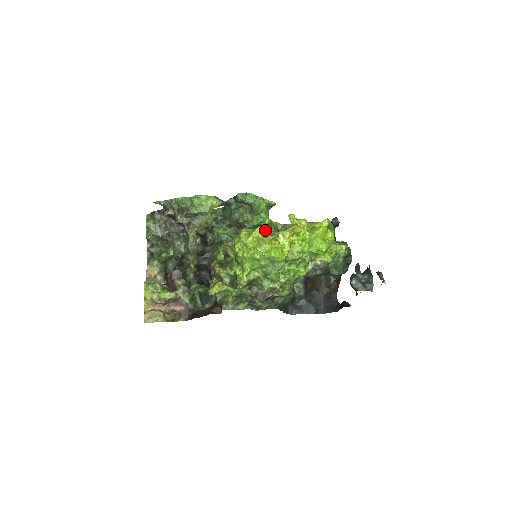
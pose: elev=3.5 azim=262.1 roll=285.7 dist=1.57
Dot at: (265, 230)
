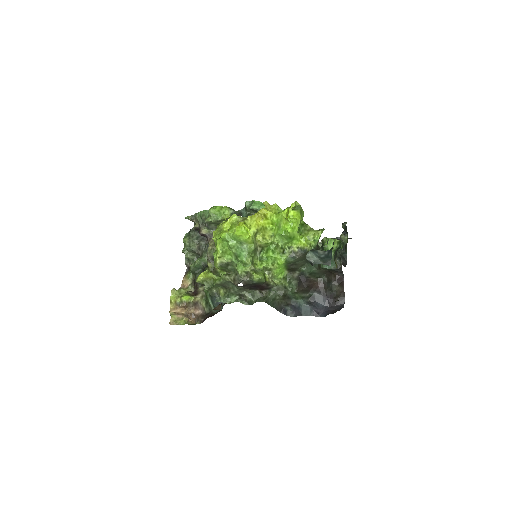
Dot at: (240, 217)
